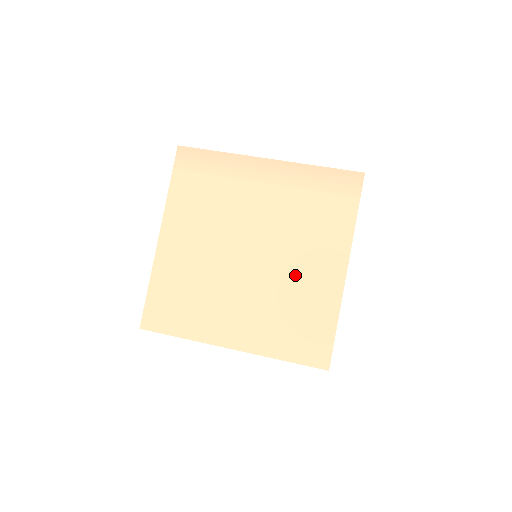
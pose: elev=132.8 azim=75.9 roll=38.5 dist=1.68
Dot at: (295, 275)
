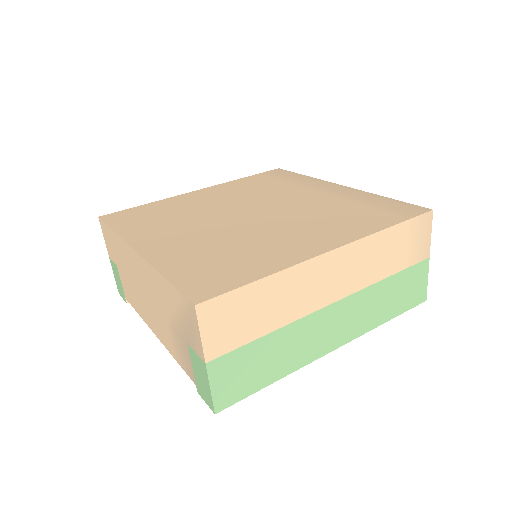
Dot at: (271, 235)
